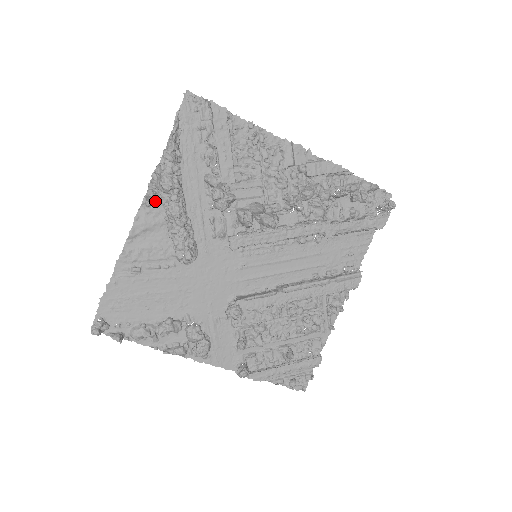
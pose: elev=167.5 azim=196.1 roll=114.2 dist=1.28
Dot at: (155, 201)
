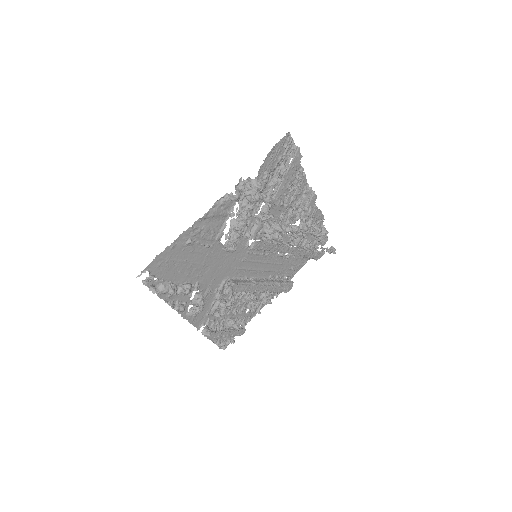
Dot at: (234, 200)
